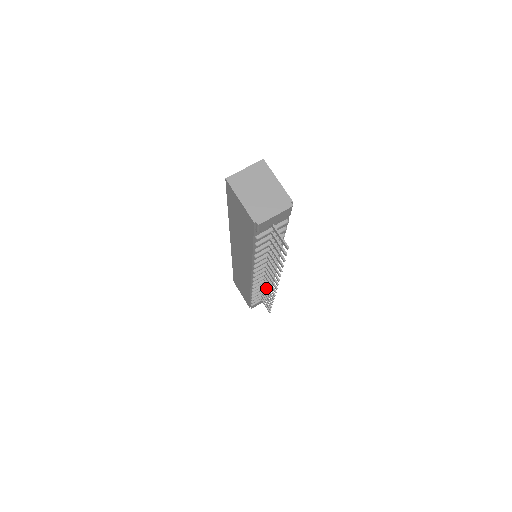
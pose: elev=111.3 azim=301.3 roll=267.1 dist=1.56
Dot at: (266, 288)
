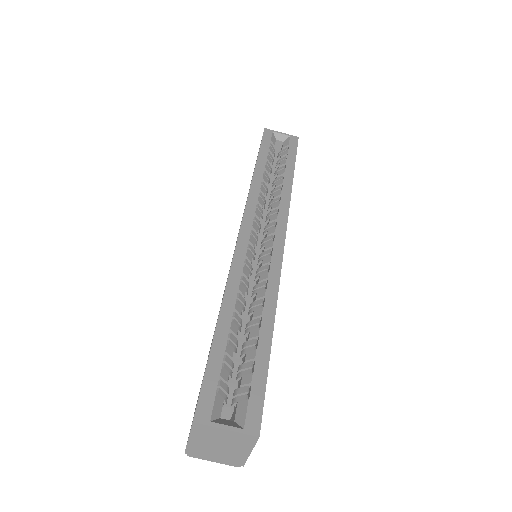
Dot at: occluded
